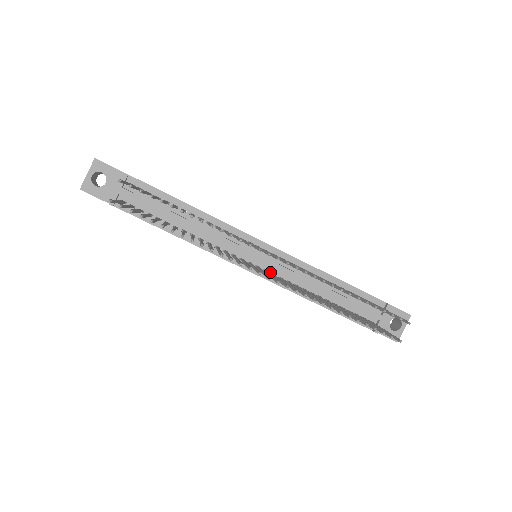
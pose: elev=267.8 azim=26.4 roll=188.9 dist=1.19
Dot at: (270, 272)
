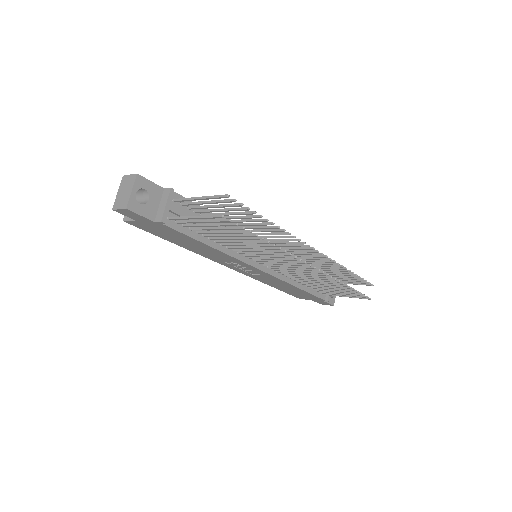
Dot at: occluded
